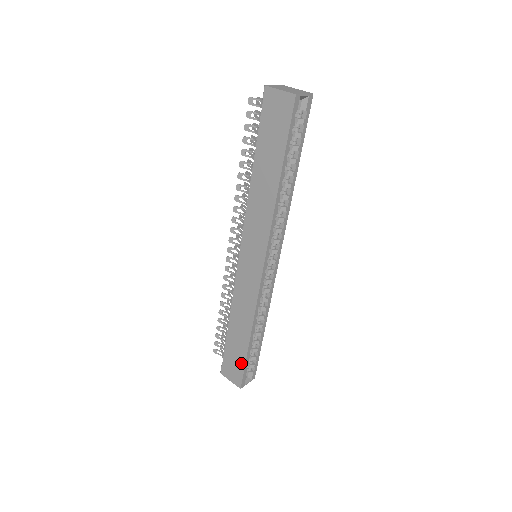
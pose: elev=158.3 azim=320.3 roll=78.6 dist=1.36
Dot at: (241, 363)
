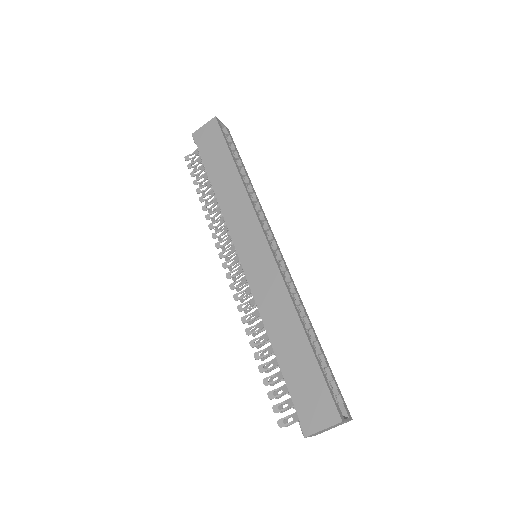
Dot at: (317, 378)
